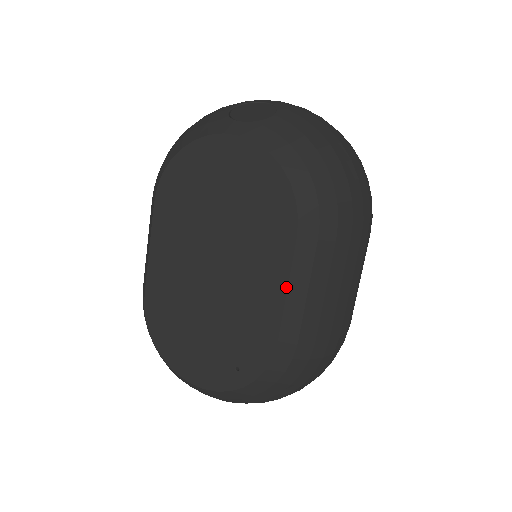
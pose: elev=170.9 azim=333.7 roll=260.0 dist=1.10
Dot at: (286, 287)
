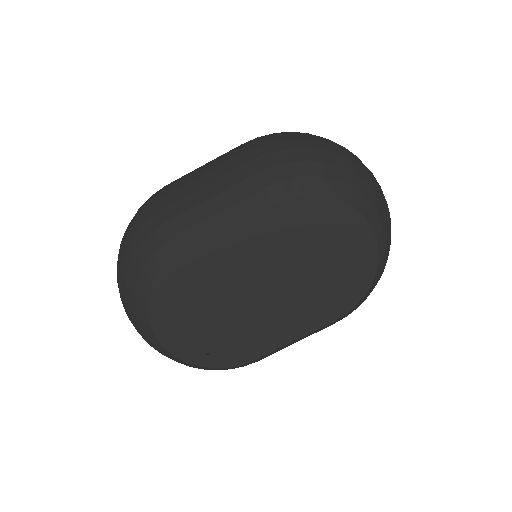
Dot at: (297, 339)
